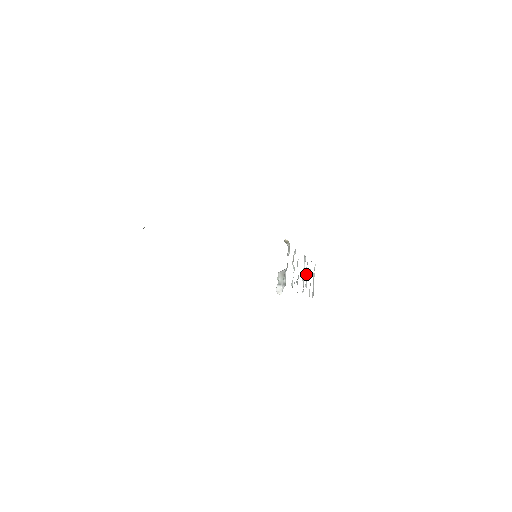
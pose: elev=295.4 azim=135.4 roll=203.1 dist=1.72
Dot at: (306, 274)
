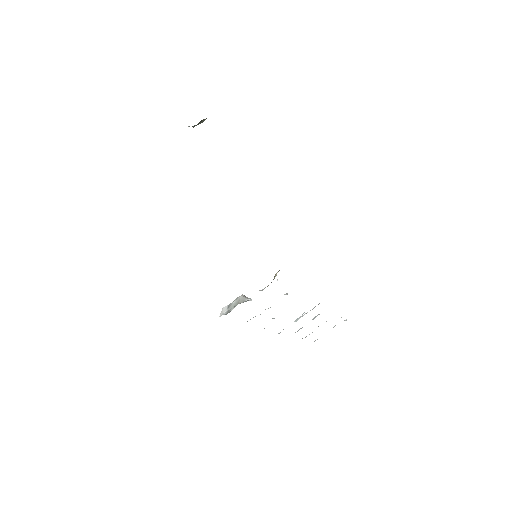
Dot at: occluded
